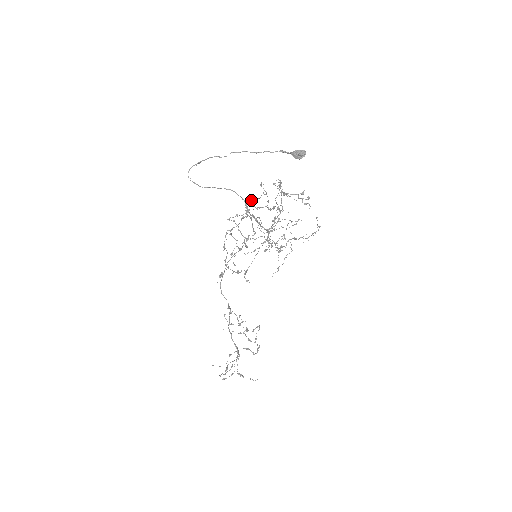
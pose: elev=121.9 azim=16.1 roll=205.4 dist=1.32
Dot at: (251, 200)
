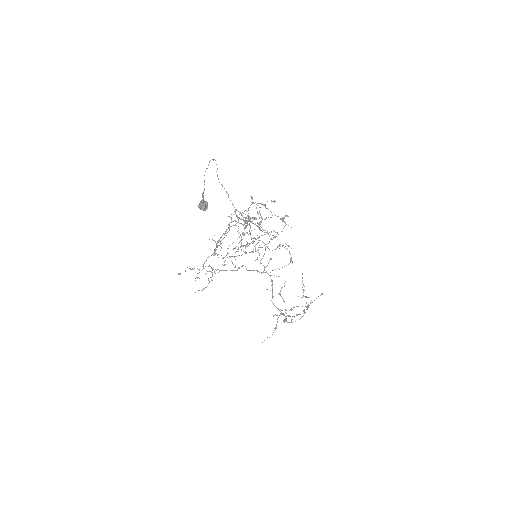
Dot at: (235, 211)
